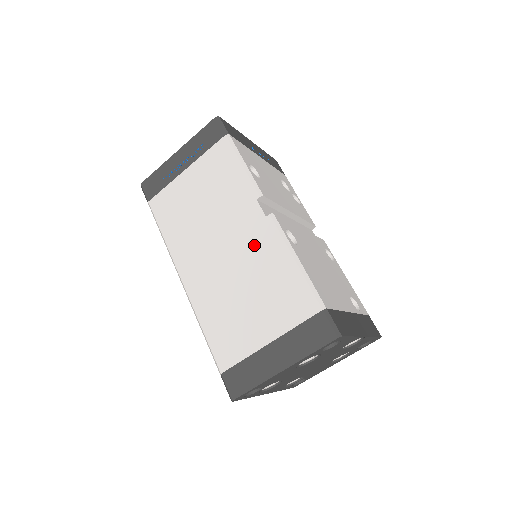
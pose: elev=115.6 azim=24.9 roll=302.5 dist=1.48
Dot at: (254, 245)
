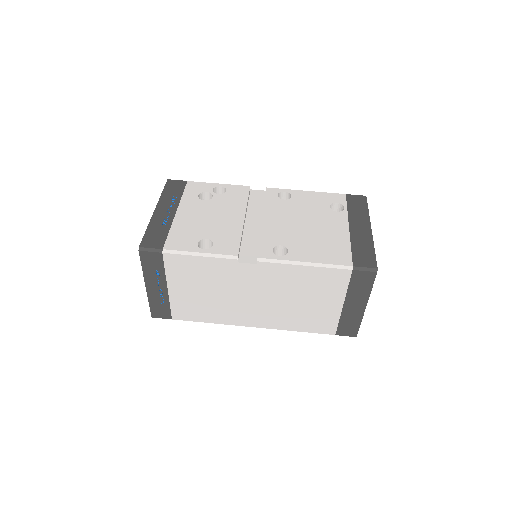
Dot at: (271, 281)
